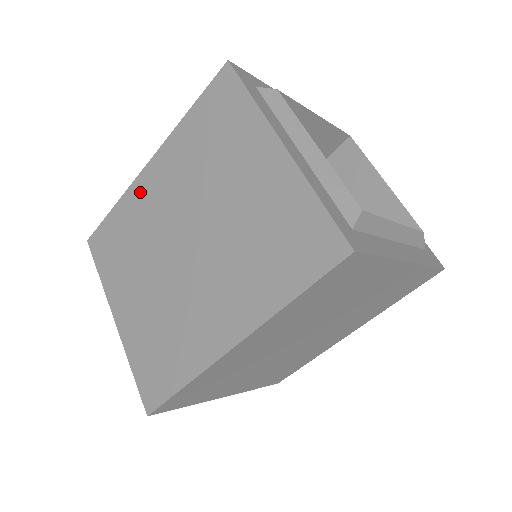
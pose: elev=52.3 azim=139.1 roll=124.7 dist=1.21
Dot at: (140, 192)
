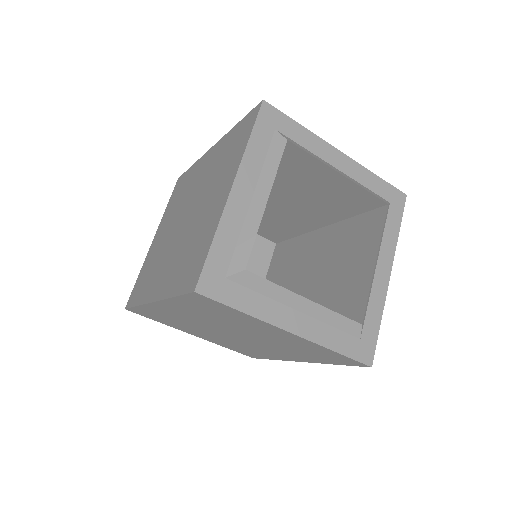
Dot at: (159, 310)
